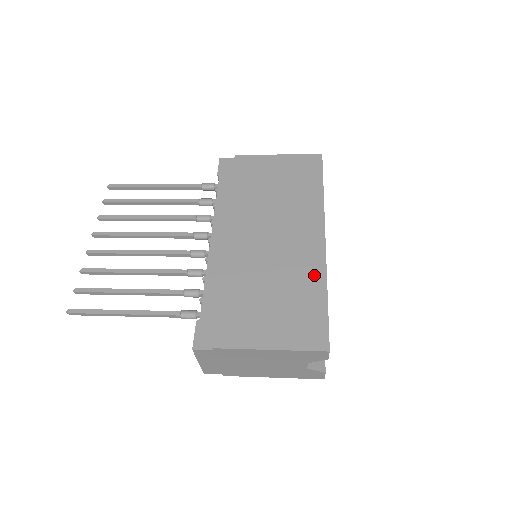
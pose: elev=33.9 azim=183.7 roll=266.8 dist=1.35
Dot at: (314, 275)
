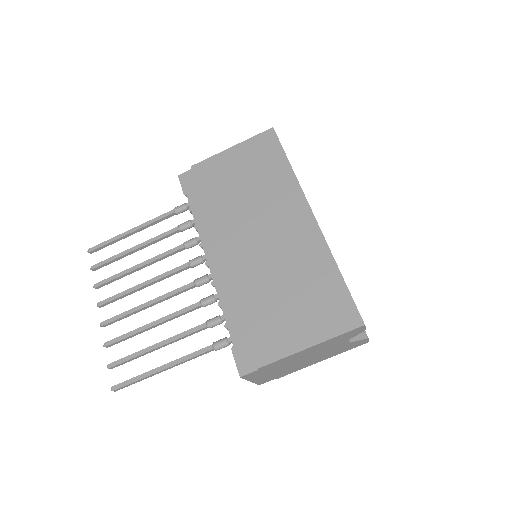
Dot at: (319, 256)
